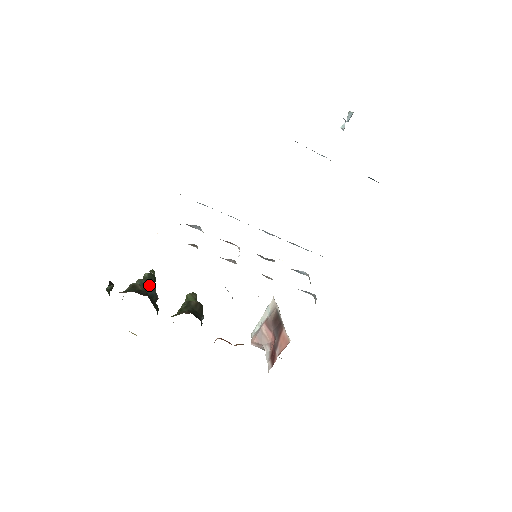
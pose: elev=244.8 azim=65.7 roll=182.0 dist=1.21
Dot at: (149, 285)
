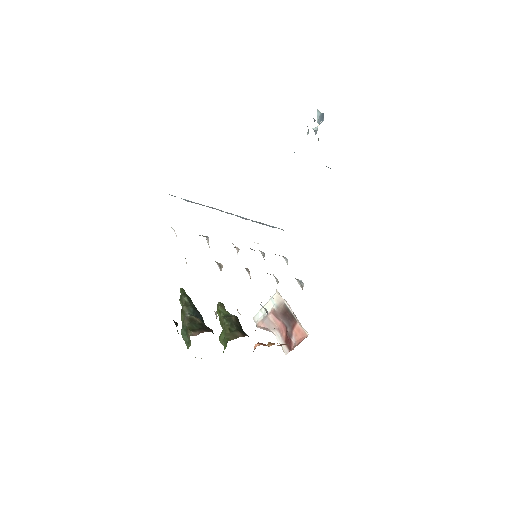
Dot at: (196, 311)
